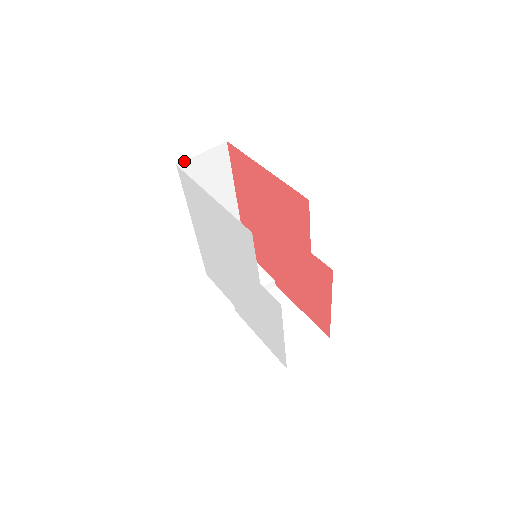
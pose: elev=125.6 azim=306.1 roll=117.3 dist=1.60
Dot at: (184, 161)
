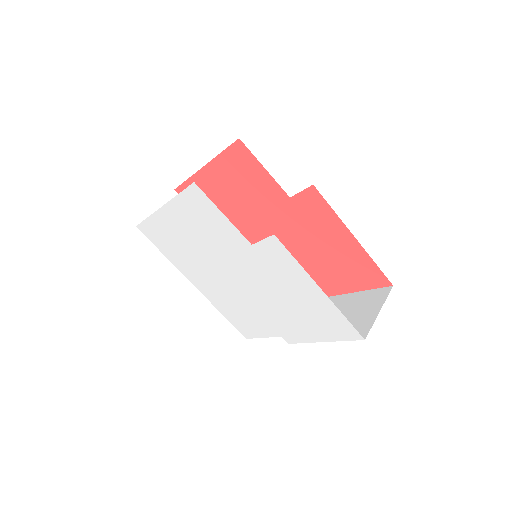
Dot at: occluded
